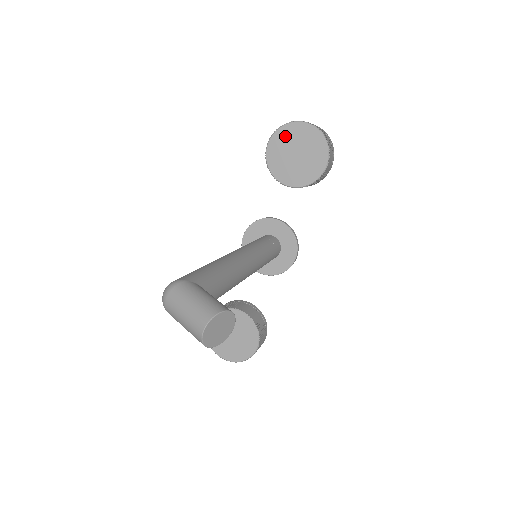
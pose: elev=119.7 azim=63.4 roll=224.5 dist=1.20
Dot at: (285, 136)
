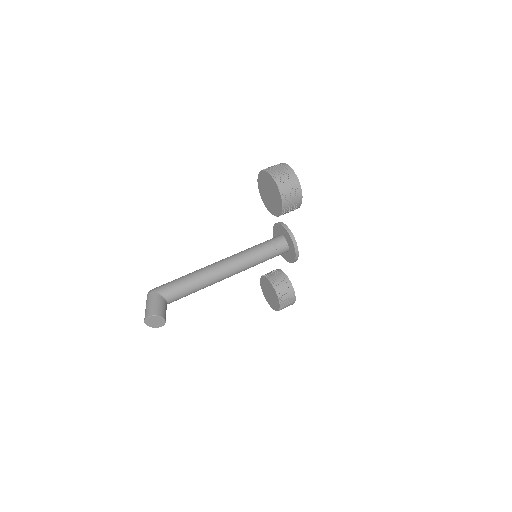
Dot at: (263, 179)
